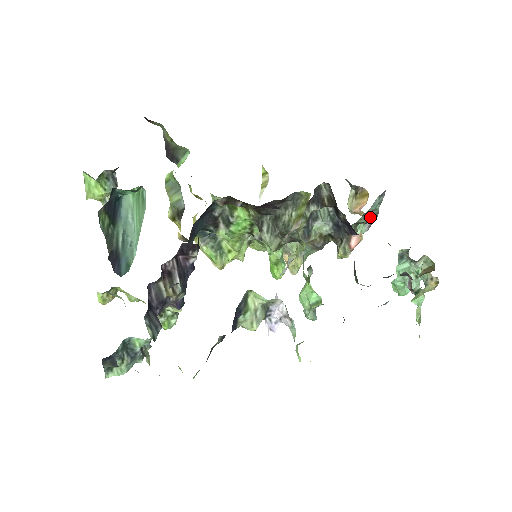
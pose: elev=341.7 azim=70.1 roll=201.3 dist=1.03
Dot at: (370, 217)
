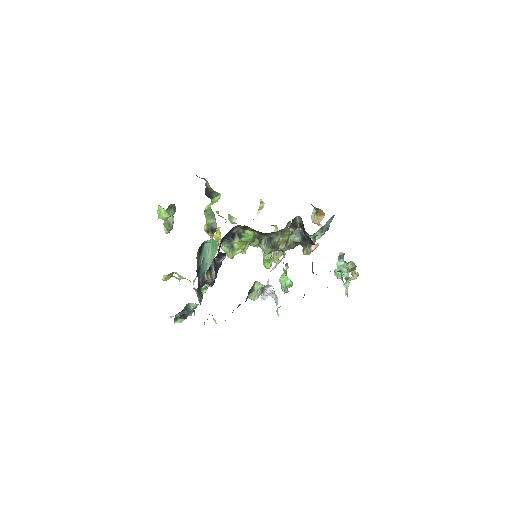
Dot at: occluded
